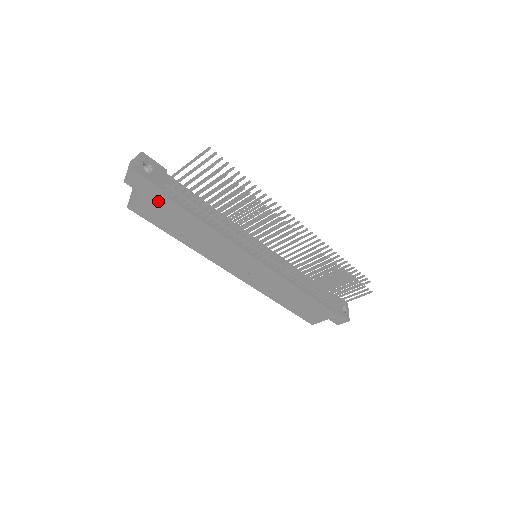
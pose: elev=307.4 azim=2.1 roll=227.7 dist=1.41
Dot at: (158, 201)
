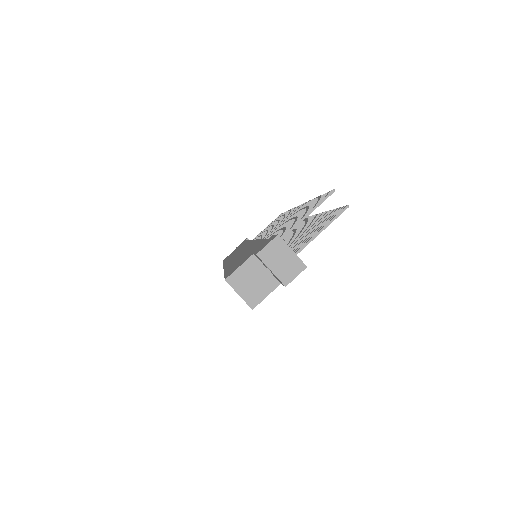
Dot at: occluded
